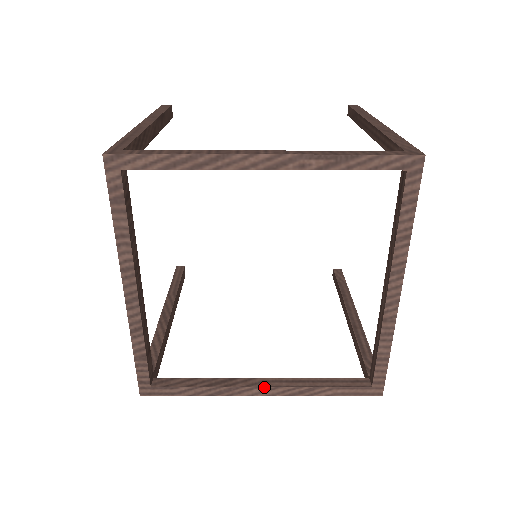
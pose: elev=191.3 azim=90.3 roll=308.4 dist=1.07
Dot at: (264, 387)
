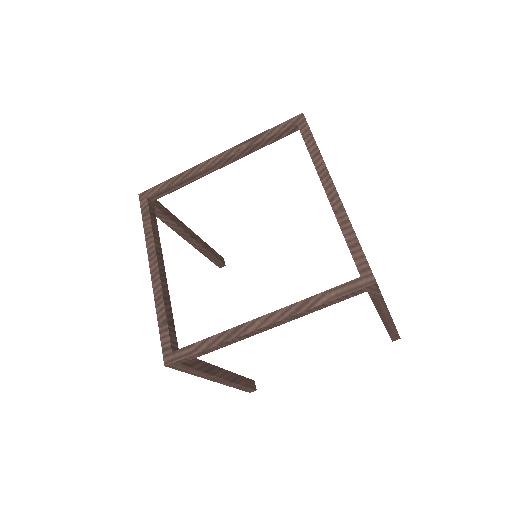
Dot at: (264, 316)
